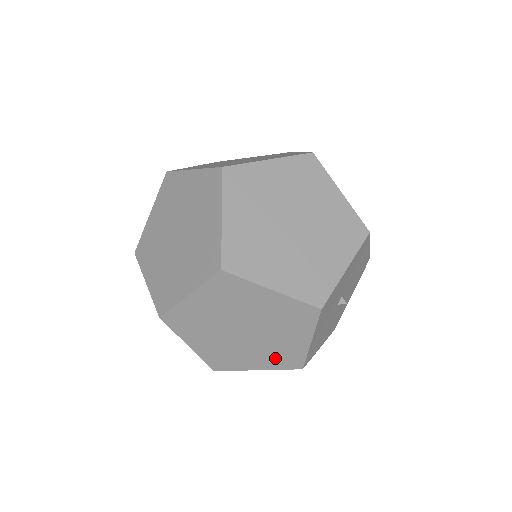
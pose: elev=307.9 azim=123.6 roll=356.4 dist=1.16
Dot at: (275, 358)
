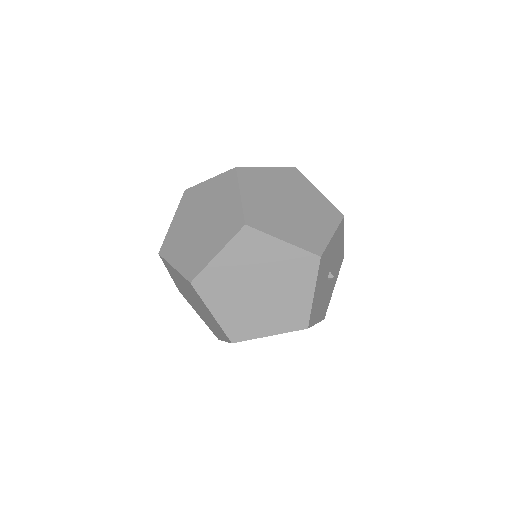
Dot at: (285, 318)
